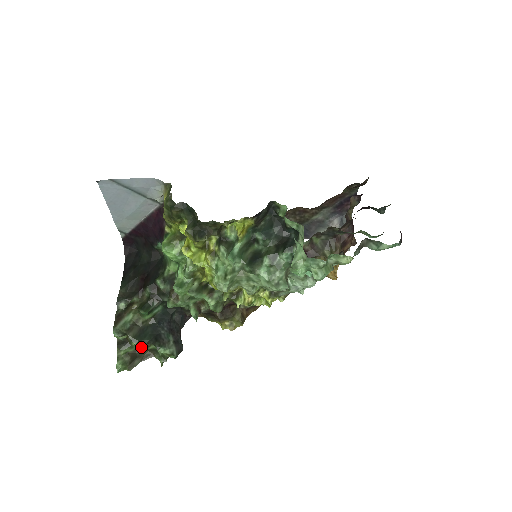
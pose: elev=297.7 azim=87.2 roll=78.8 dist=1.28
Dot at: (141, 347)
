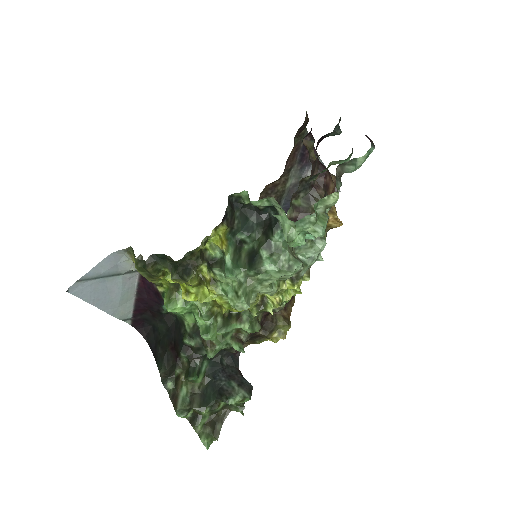
Dot at: (213, 411)
